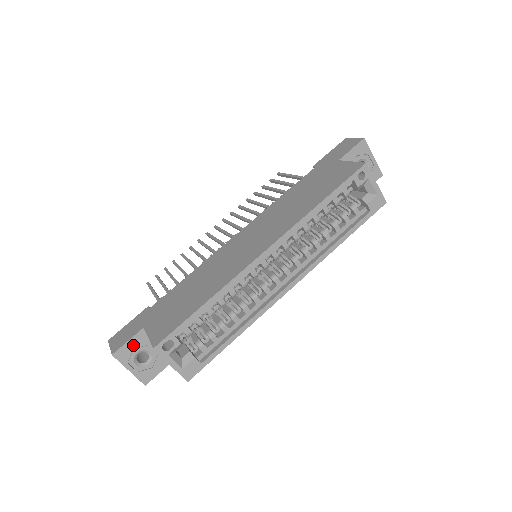
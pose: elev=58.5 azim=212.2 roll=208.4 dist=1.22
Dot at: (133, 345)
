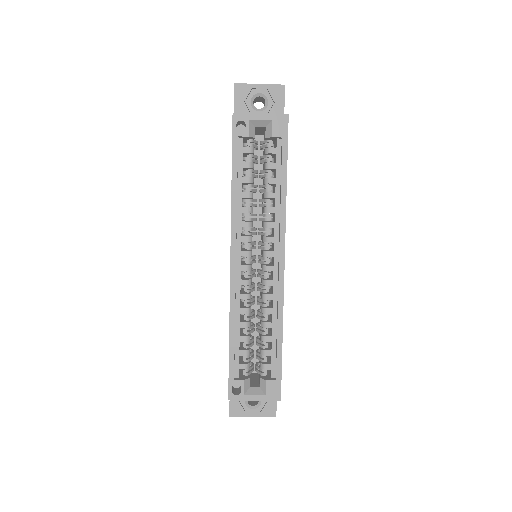
Dot at: occluded
